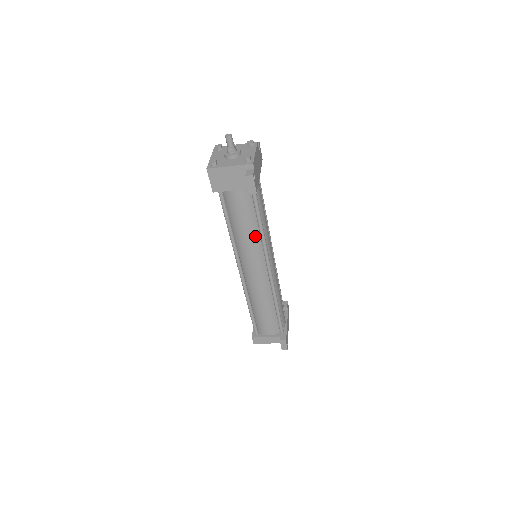
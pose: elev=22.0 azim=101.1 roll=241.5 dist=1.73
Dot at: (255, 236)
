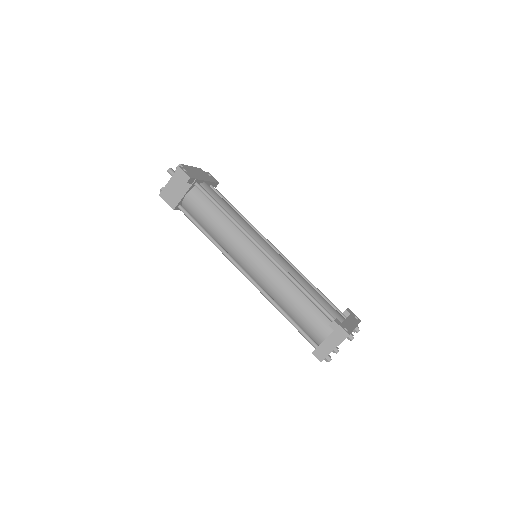
Dot at: (228, 225)
